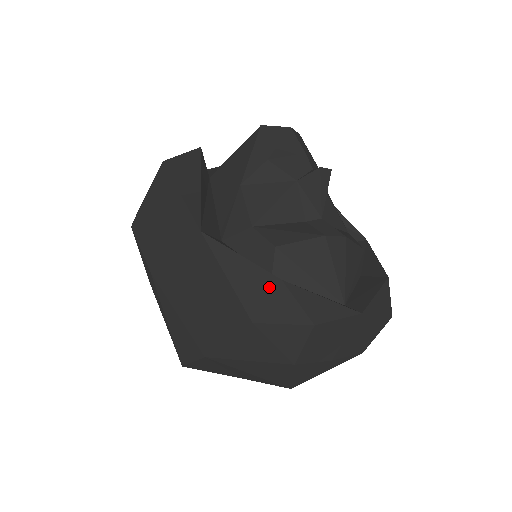
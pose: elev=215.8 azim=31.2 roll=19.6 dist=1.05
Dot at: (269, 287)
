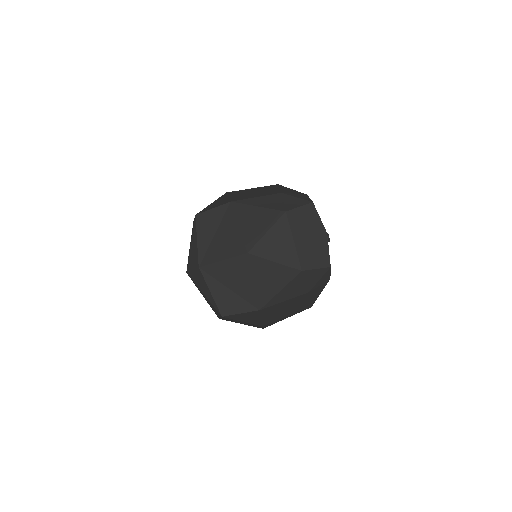
Dot at: (299, 193)
